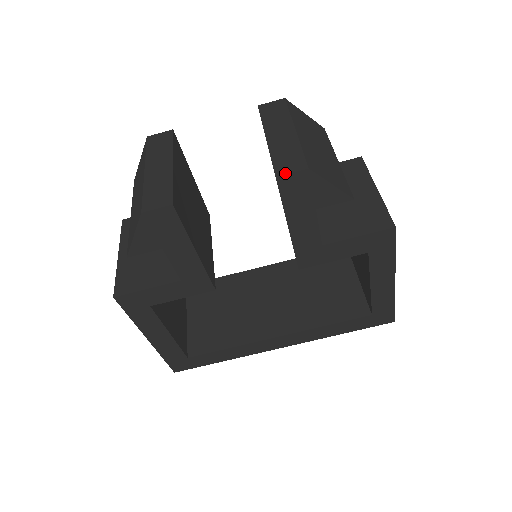
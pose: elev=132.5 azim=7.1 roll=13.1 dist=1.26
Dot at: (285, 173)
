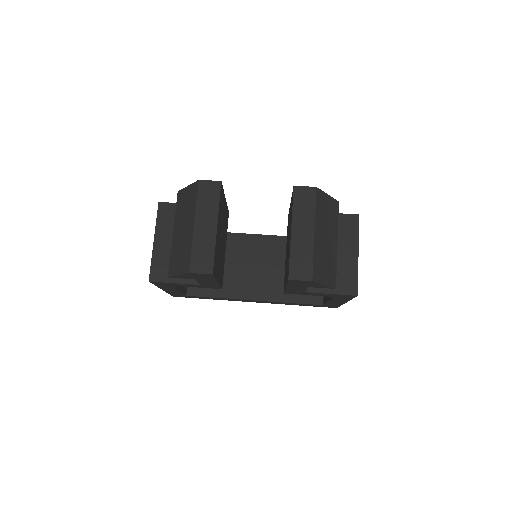
Dot at: (296, 279)
